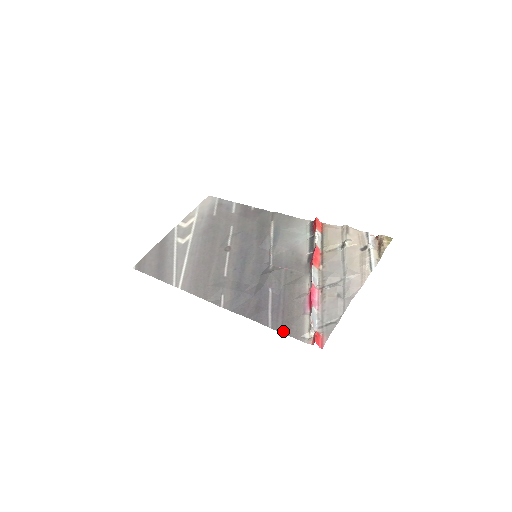
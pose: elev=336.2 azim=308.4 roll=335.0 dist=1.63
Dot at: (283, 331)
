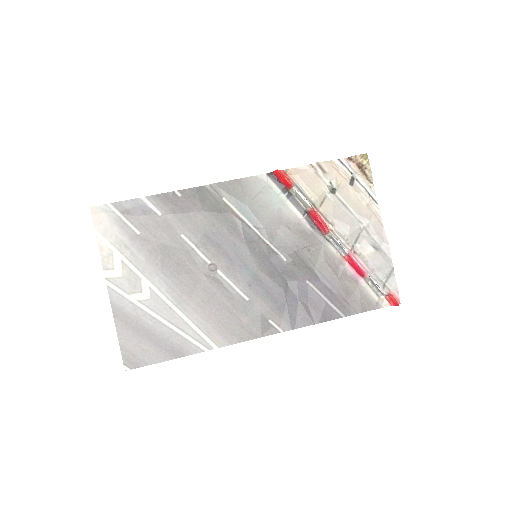
Dot at: (358, 312)
